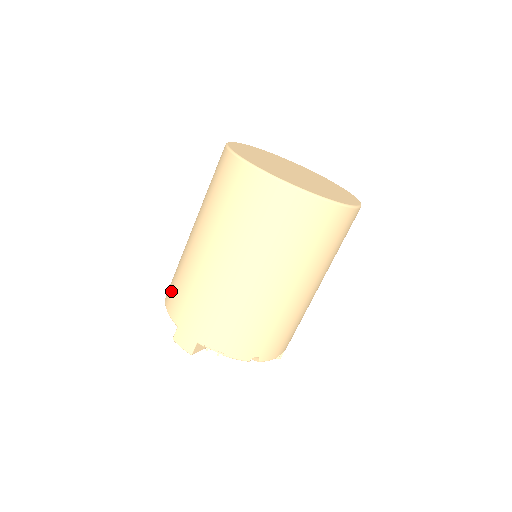
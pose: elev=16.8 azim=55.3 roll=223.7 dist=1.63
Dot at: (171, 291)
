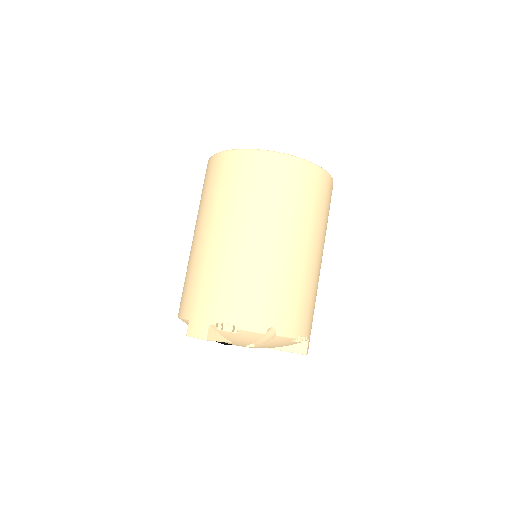
Dot at: (181, 299)
